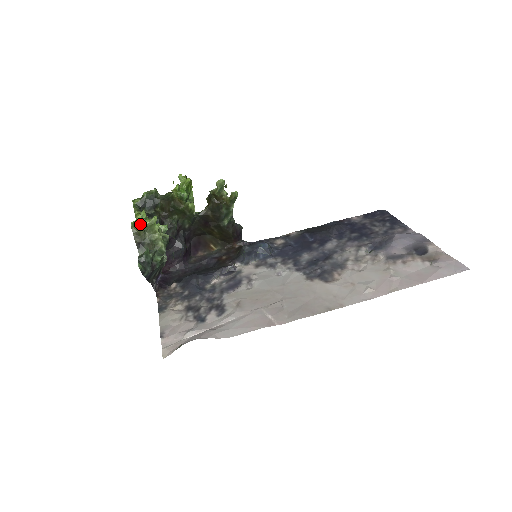
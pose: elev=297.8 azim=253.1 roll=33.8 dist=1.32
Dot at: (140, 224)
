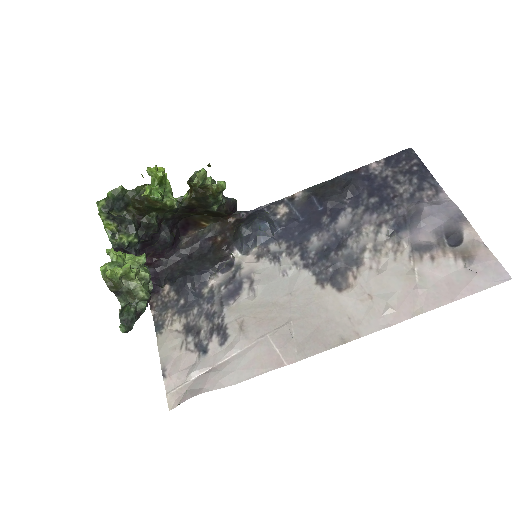
Dot at: (111, 278)
